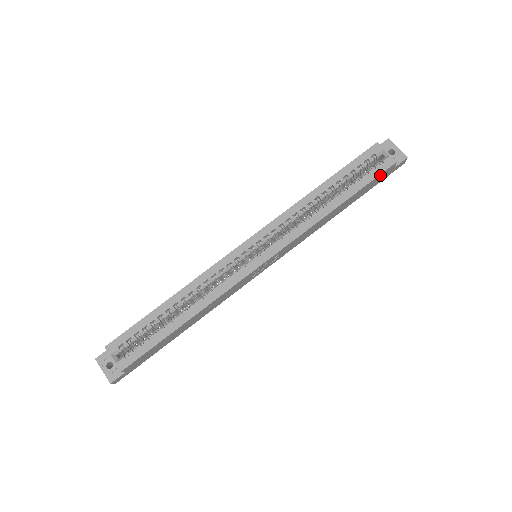
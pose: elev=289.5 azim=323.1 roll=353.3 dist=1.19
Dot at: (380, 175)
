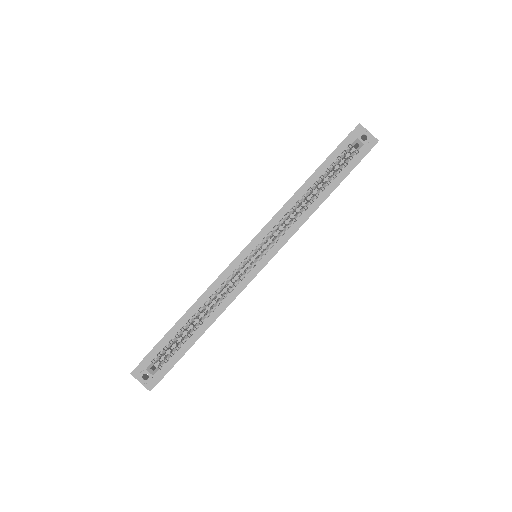
Dot at: (357, 164)
